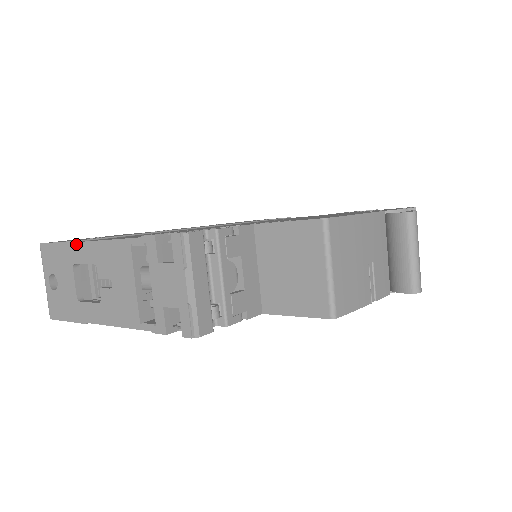
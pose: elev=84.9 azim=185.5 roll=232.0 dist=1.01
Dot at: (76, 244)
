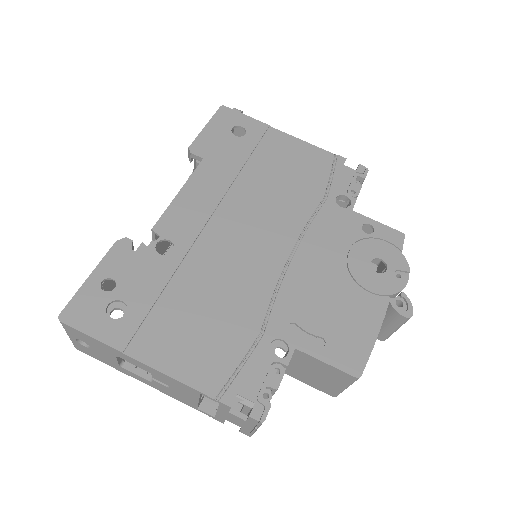
Dot at: (124, 355)
